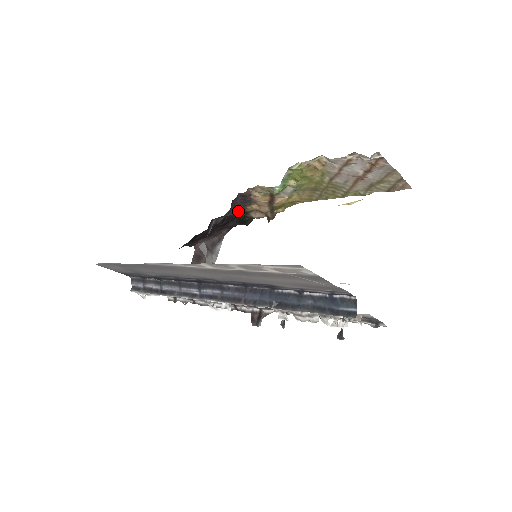
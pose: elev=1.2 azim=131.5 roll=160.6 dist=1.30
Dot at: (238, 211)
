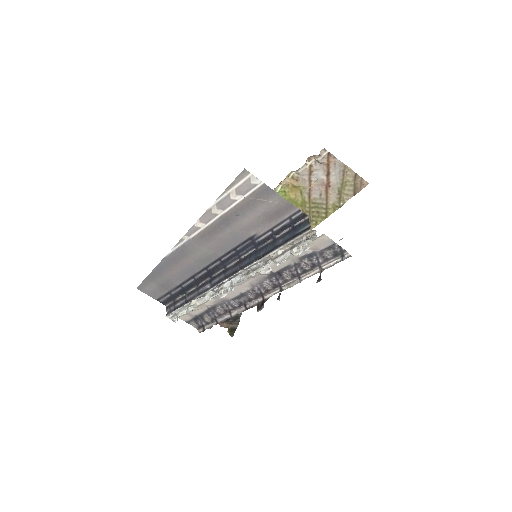
Dot at: occluded
